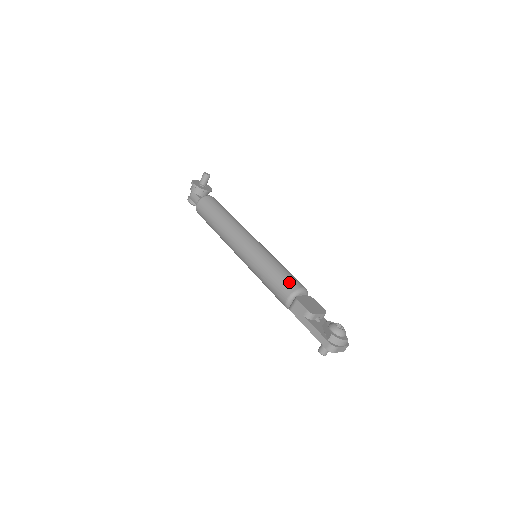
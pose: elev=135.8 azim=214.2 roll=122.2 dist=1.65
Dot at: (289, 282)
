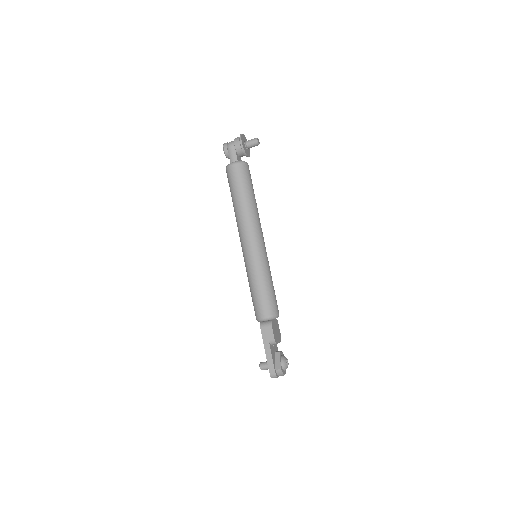
Dot at: (273, 305)
